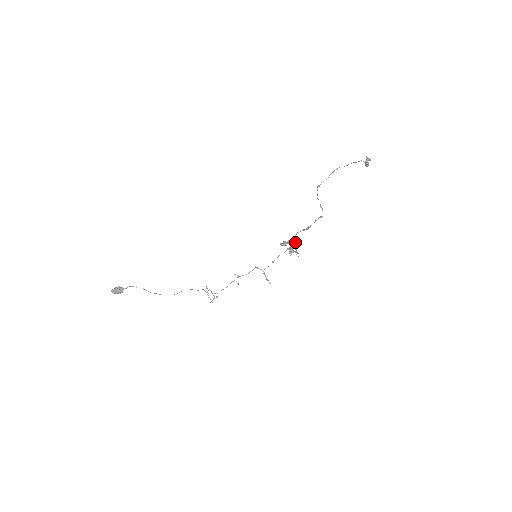
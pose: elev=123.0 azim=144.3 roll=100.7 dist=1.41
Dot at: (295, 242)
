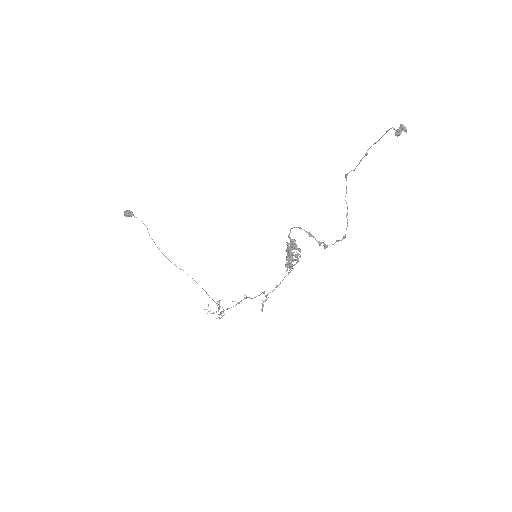
Dot at: (292, 245)
